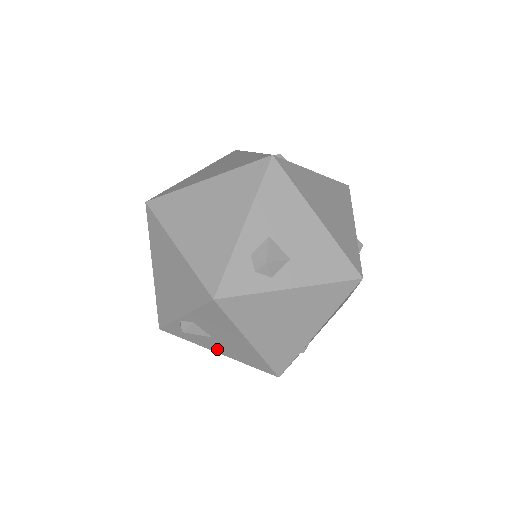
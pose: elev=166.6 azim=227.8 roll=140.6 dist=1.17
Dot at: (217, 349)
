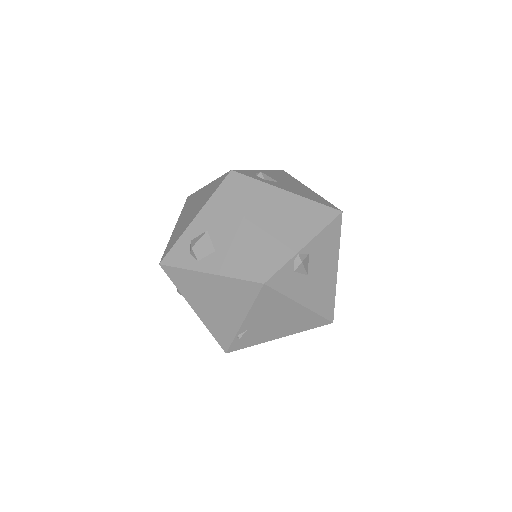
Dot at: occluded
